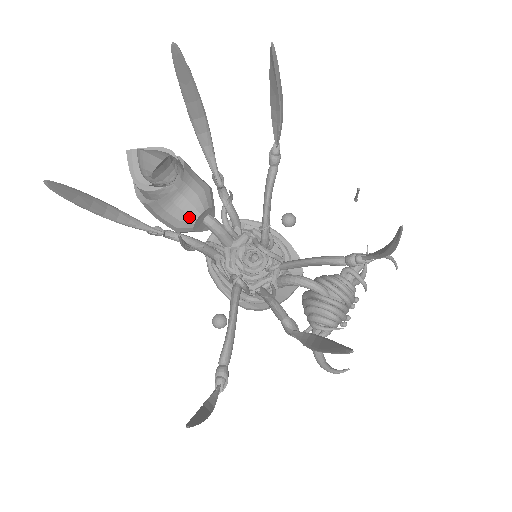
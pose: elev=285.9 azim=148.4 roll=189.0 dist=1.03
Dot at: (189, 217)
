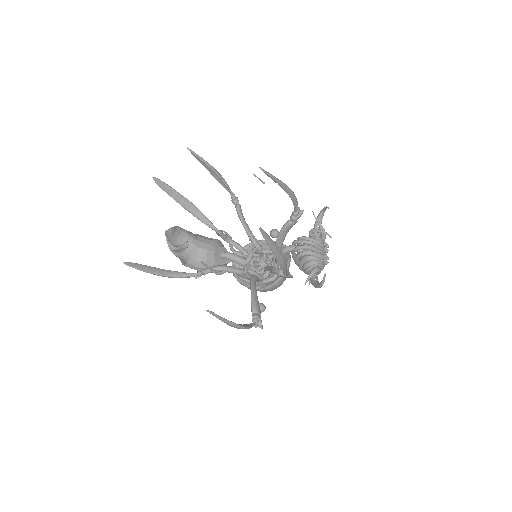
Dot at: (210, 257)
